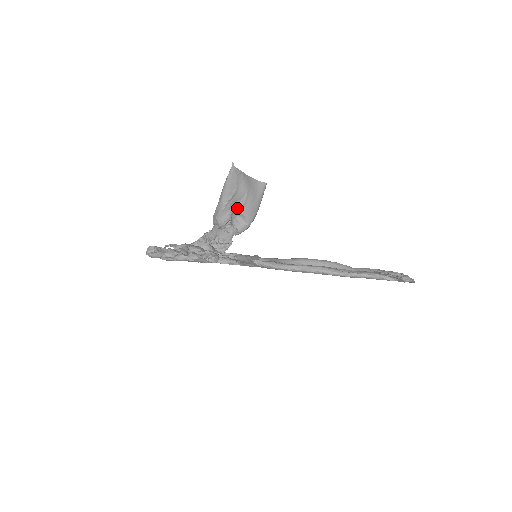
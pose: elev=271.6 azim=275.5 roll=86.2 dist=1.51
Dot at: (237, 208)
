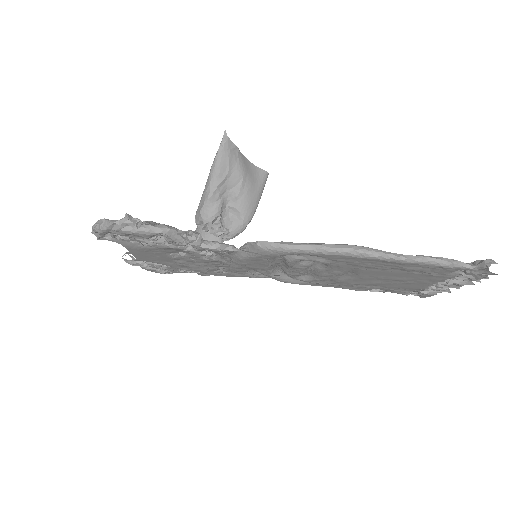
Dot at: (229, 200)
